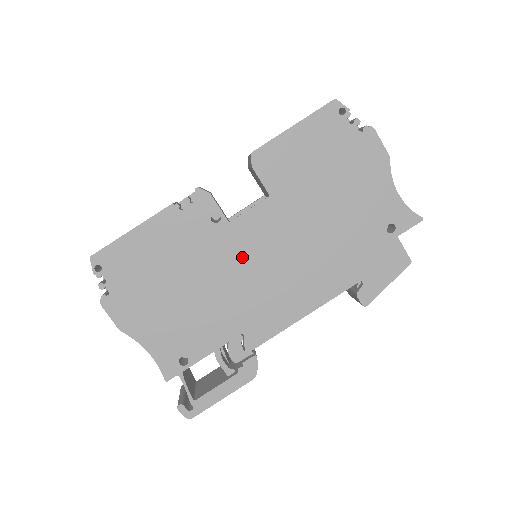
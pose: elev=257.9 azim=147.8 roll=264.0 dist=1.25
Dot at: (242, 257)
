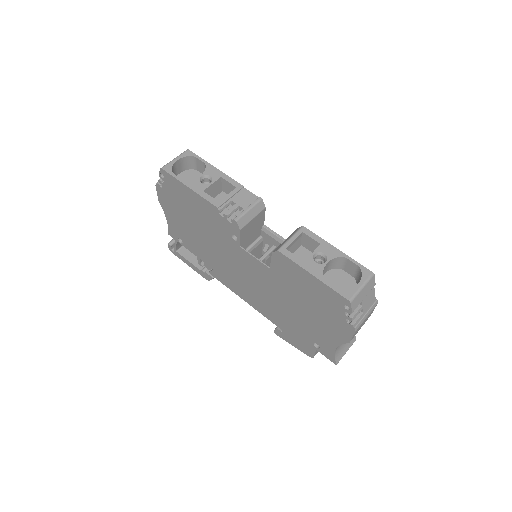
Dot at: (235, 259)
